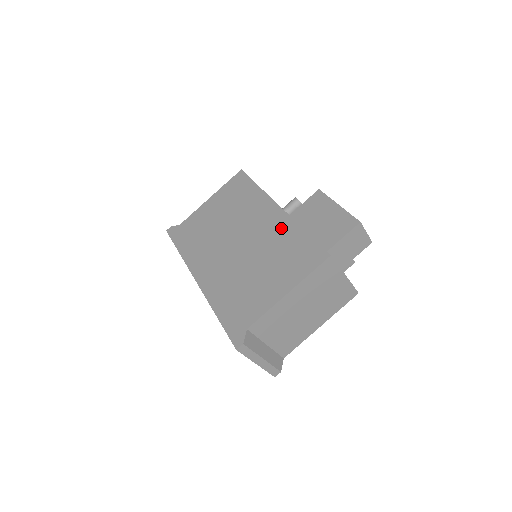
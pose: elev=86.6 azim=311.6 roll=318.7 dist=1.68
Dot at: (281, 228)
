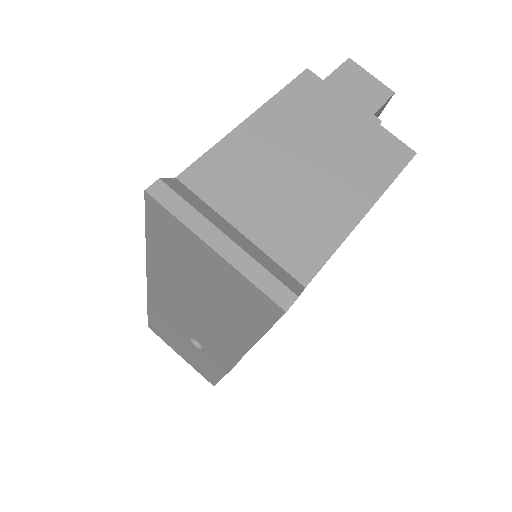
Dot at: occluded
